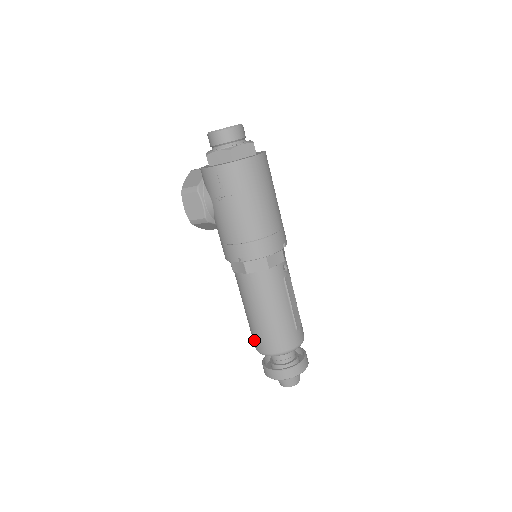
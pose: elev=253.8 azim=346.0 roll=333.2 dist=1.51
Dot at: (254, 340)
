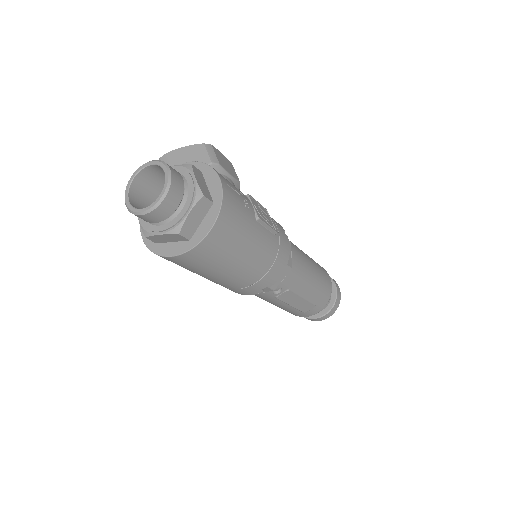
Dot at: occluded
